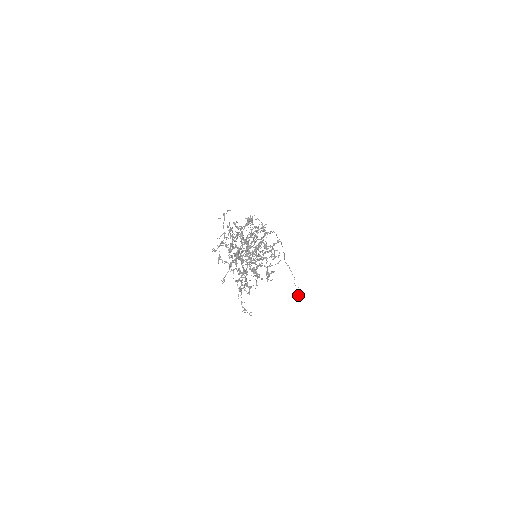
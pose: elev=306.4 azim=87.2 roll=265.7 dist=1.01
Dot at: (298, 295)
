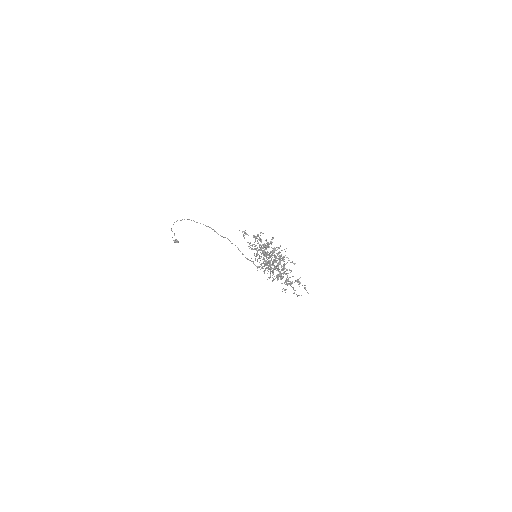
Dot at: occluded
